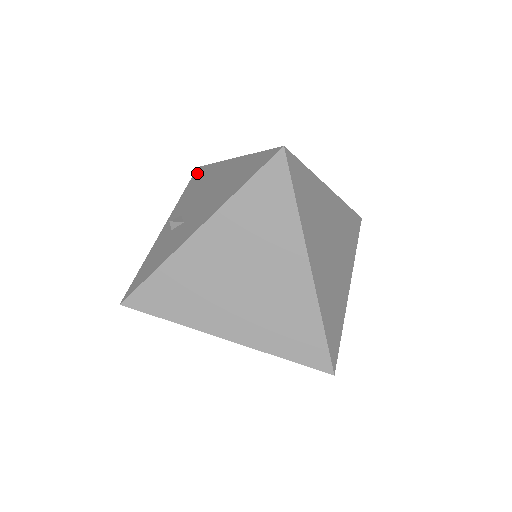
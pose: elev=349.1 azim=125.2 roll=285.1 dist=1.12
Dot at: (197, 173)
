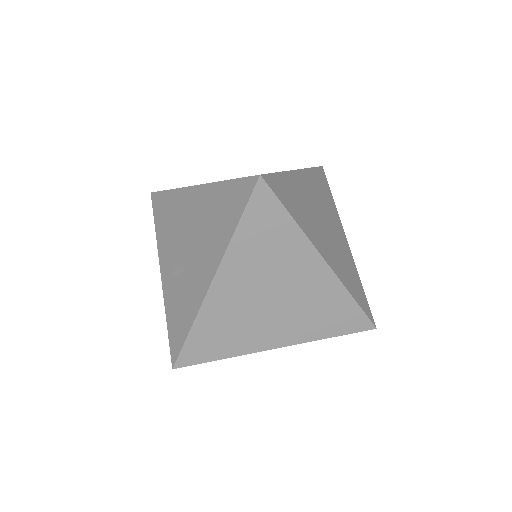
Dot at: (157, 202)
